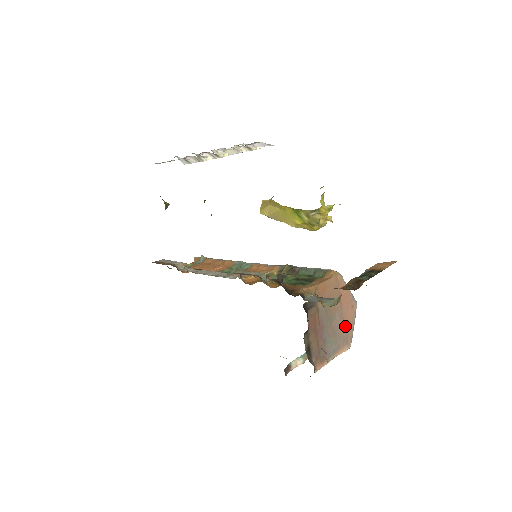
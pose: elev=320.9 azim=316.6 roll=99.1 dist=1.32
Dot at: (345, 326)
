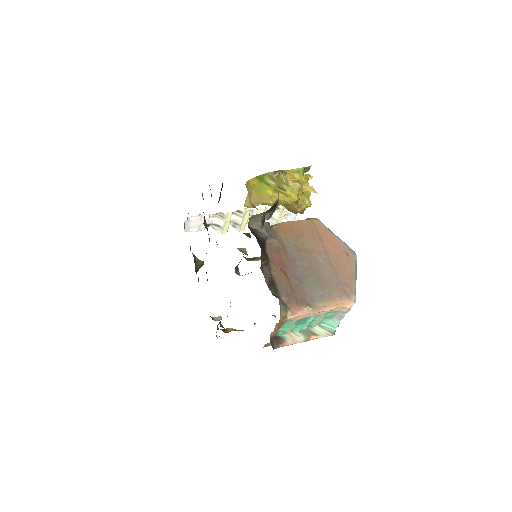
Dot at: (338, 273)
